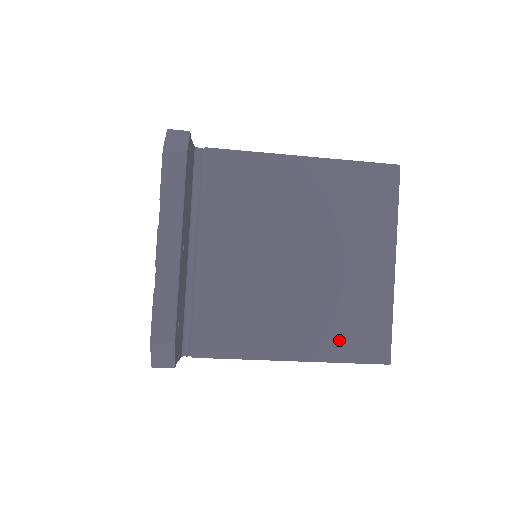
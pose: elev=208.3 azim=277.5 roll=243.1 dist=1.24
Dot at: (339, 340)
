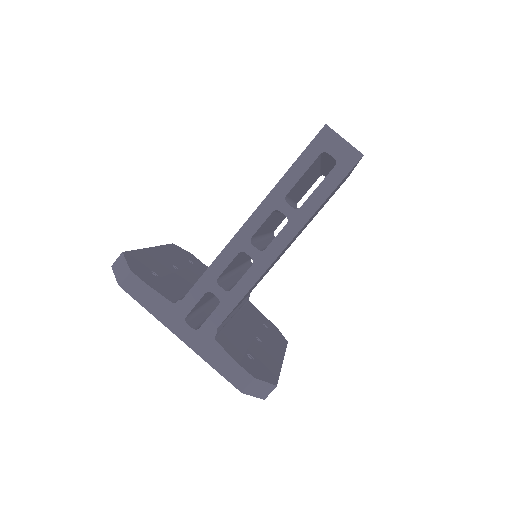
Dot at: occluded
